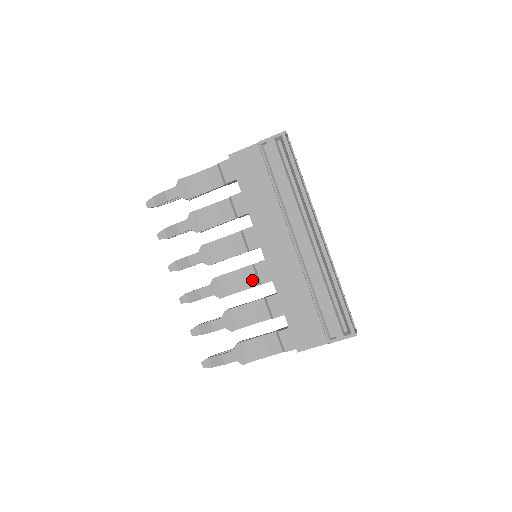
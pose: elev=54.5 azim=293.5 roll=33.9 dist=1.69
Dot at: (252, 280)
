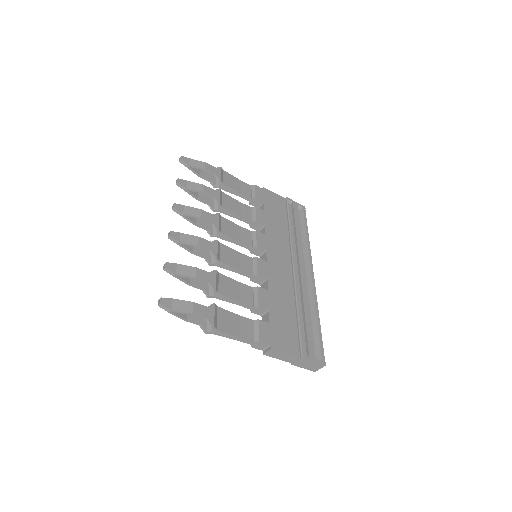
Dot at: (248, 268)
